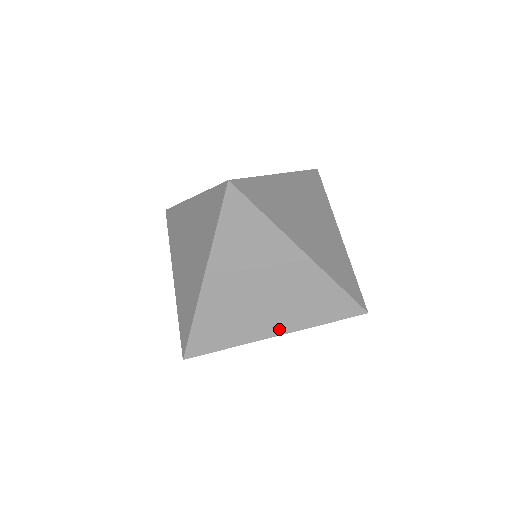
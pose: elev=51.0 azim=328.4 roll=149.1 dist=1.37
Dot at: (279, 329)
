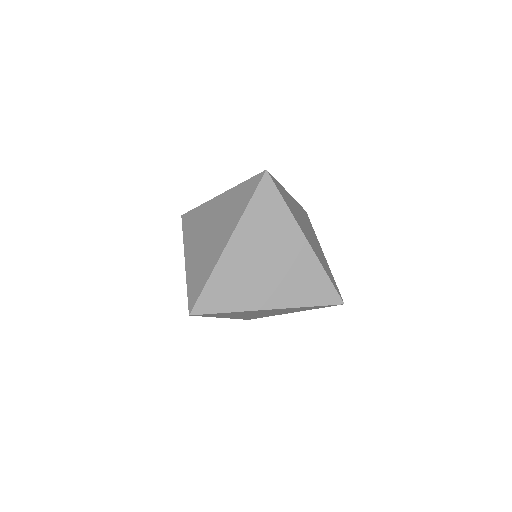
Dot at: (290, 312)
